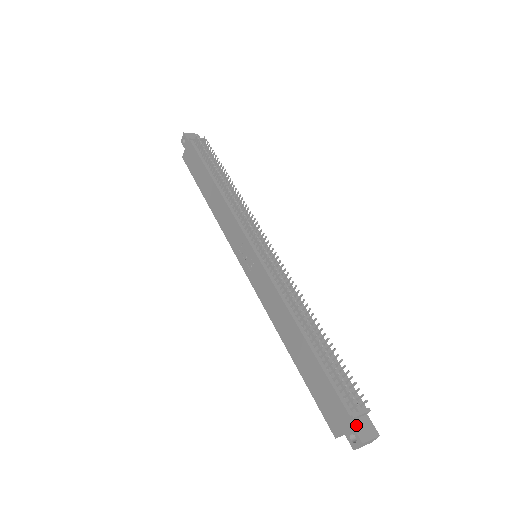
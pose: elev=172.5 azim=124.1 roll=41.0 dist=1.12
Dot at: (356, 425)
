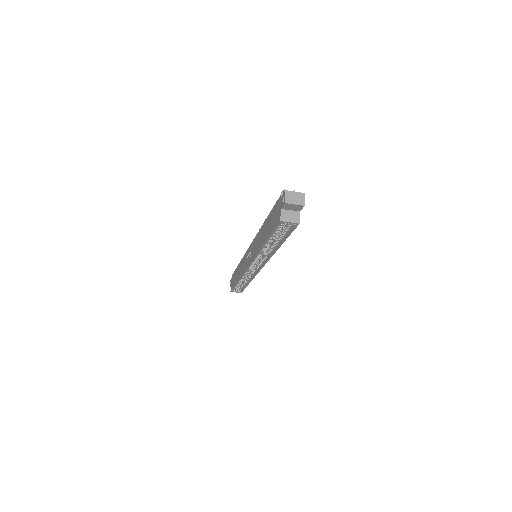
Dot at: occluded
